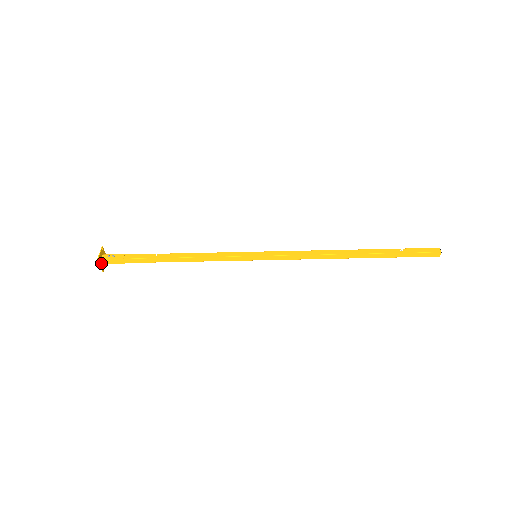
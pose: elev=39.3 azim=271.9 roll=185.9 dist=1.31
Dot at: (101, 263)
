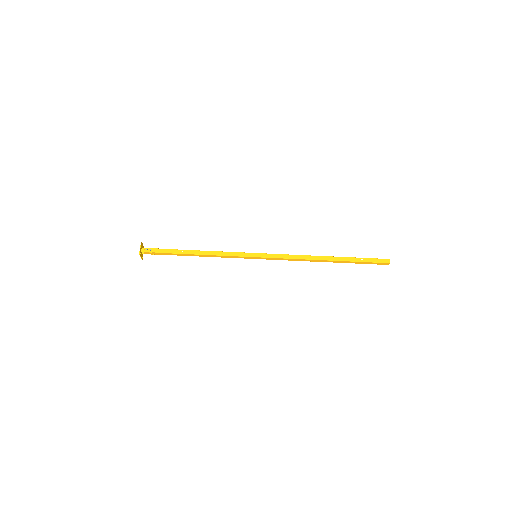
Dot at: (141, 255)
